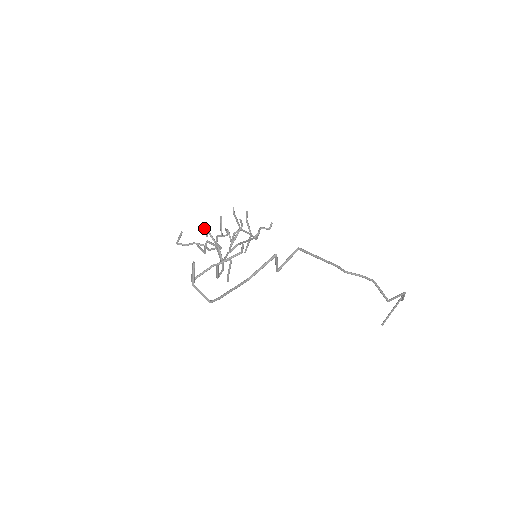
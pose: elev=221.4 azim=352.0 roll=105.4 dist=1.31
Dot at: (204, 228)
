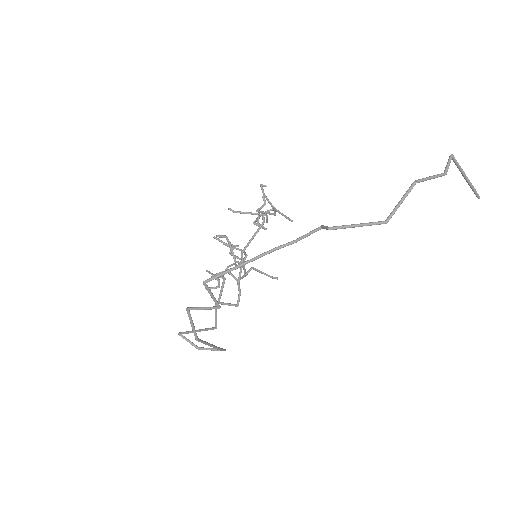
Dot at: occluded
